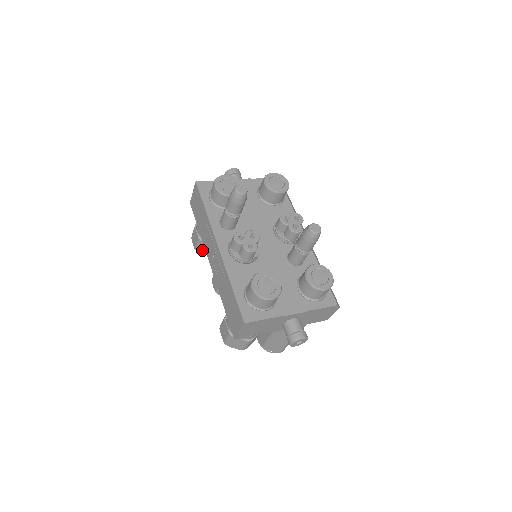
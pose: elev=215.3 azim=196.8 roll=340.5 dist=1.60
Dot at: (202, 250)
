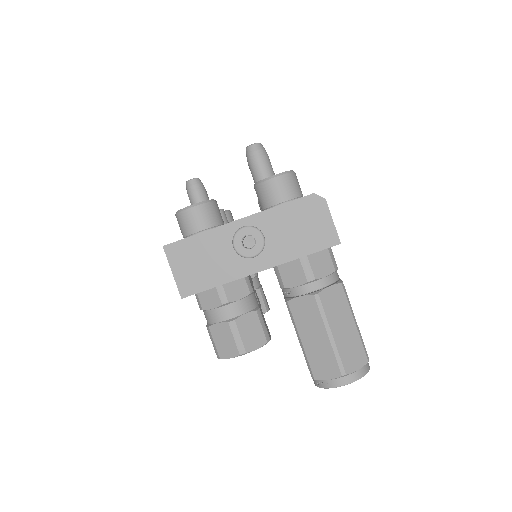
Dot at: occluded
